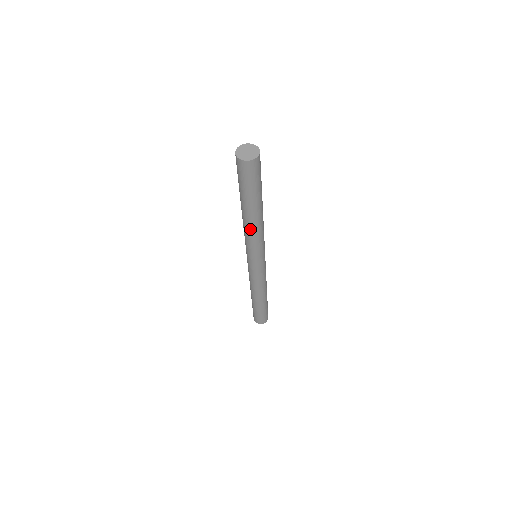
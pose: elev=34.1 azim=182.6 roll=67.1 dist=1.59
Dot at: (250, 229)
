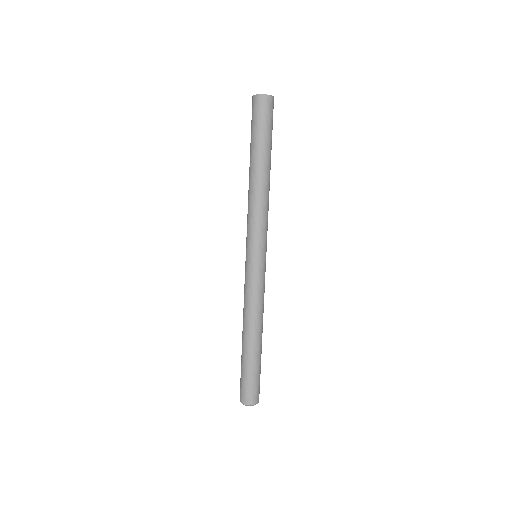
Dot at: (259, 194)
